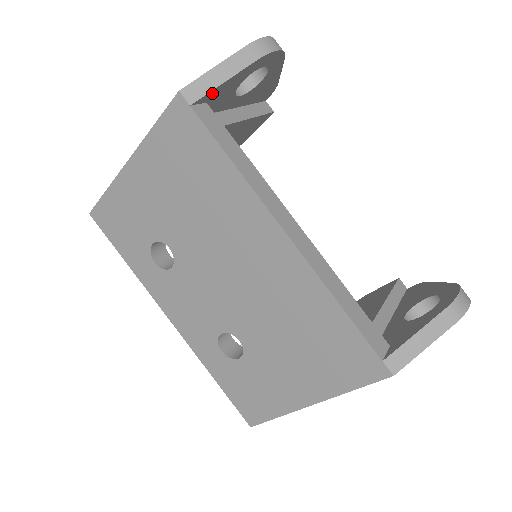
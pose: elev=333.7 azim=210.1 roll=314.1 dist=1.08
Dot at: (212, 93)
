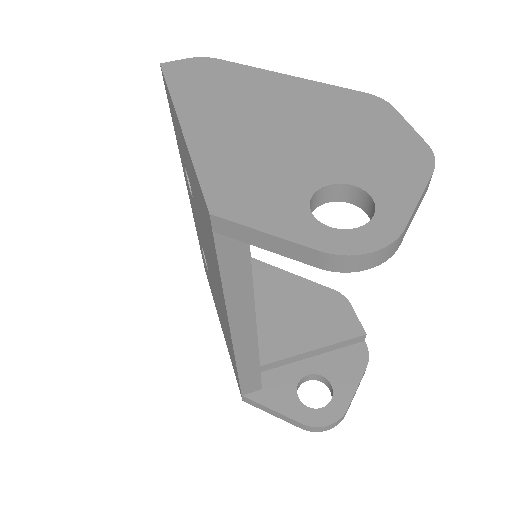
Dot at: occluded
